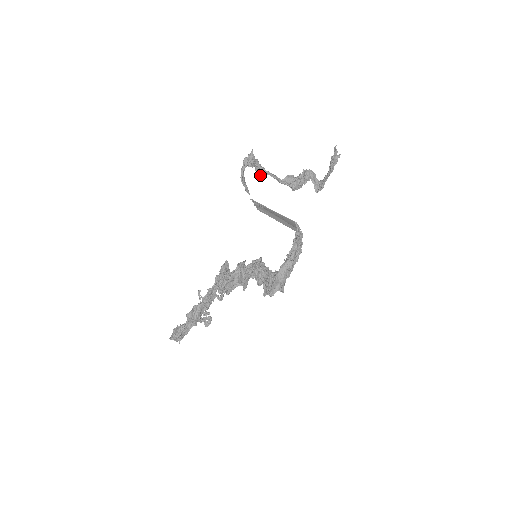
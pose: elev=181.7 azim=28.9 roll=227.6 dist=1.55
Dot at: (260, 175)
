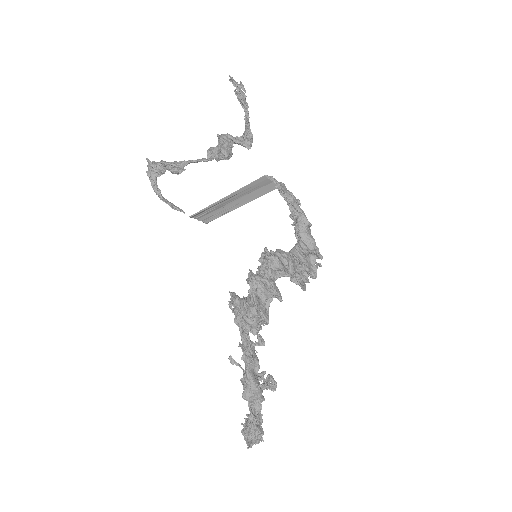
Dot at: (180, 171)
